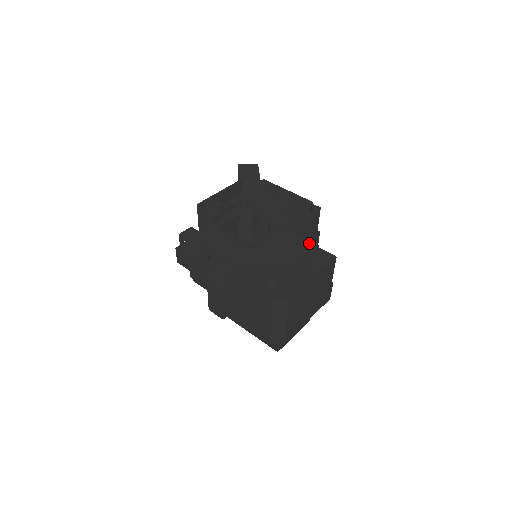
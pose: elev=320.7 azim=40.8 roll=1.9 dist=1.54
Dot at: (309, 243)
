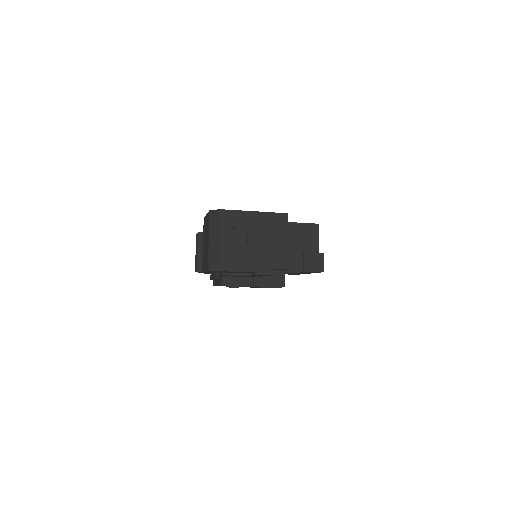
Dot at: occluded
